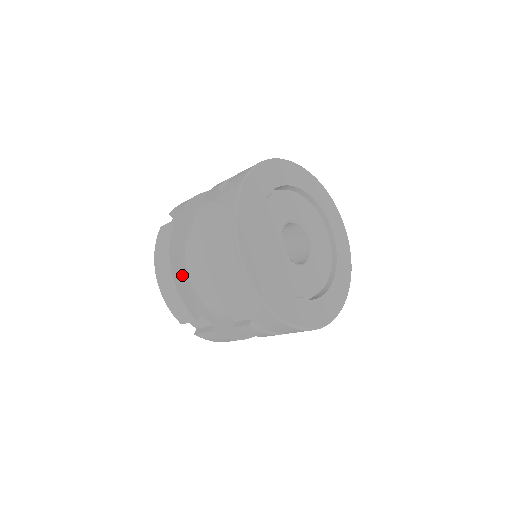
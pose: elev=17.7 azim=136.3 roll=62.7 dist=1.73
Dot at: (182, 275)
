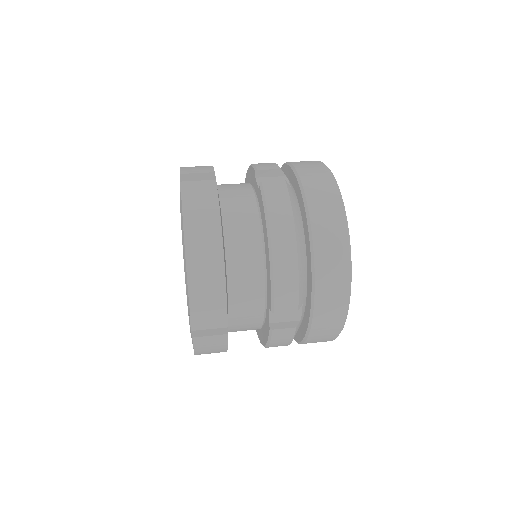
Dot at: (224, 254)
